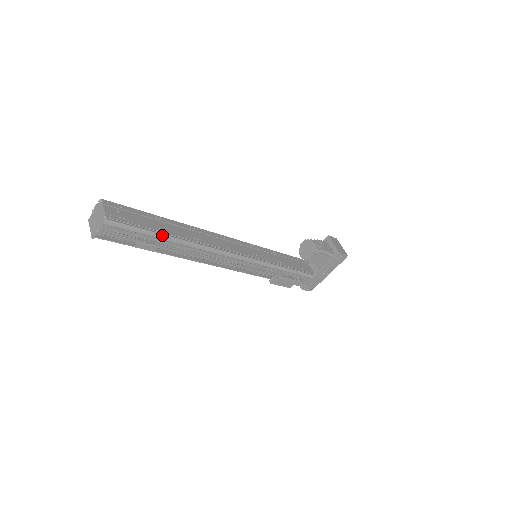
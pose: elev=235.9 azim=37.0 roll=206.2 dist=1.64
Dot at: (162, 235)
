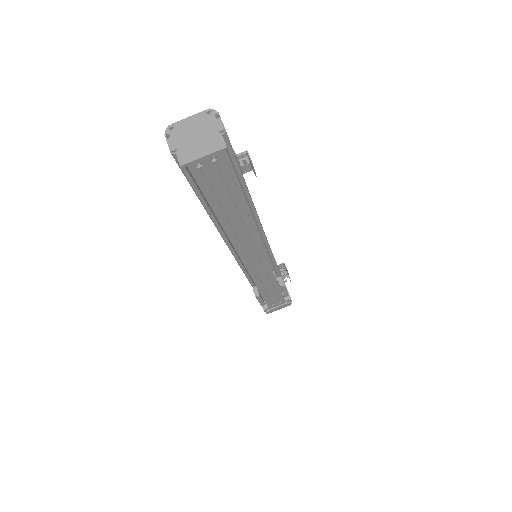
Dot at: occluded
